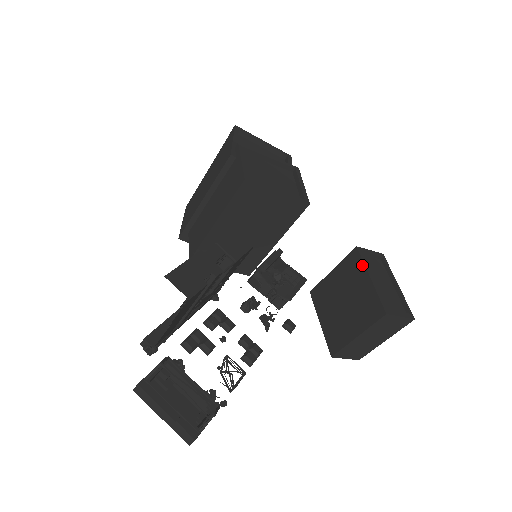
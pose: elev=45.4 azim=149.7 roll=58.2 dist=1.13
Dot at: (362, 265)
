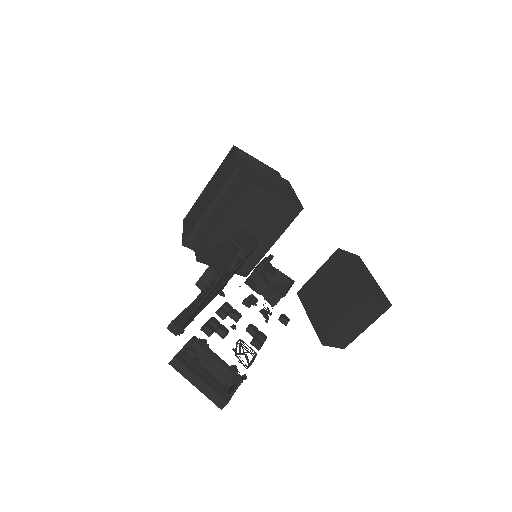
Dot at: (345, 263)
